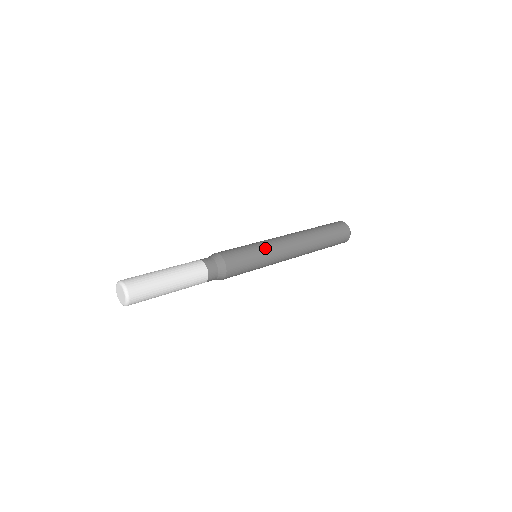
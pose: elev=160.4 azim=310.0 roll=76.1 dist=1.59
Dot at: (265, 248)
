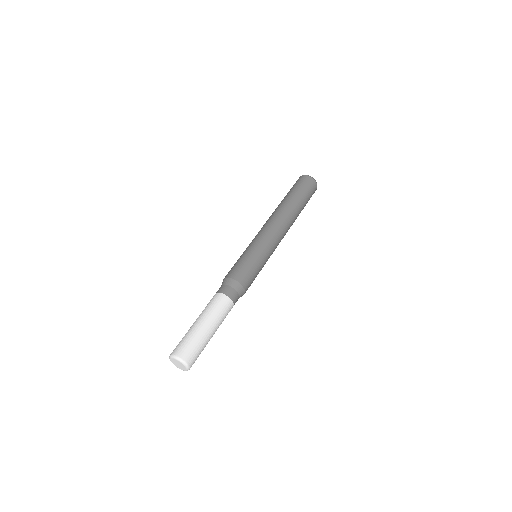
Dot at: (258, 245)
